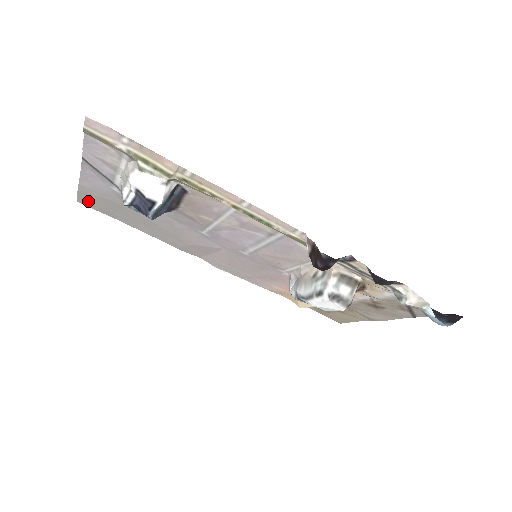
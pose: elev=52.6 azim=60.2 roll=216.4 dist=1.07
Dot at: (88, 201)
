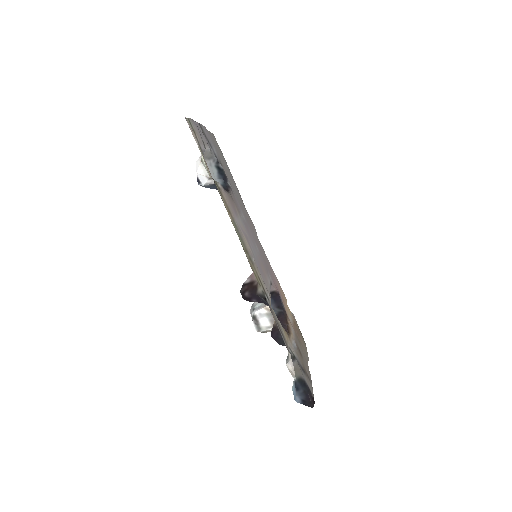
Dot at: (215, 140)
